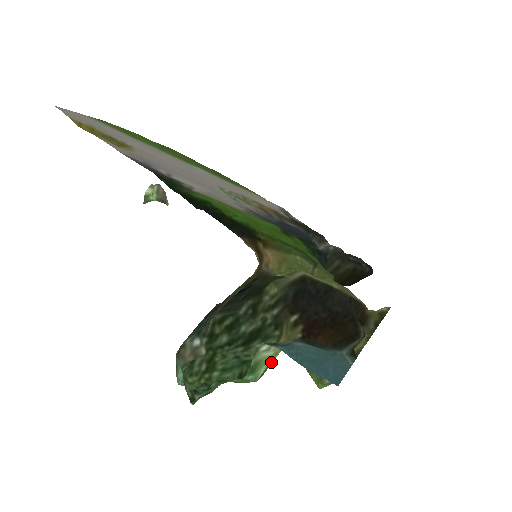
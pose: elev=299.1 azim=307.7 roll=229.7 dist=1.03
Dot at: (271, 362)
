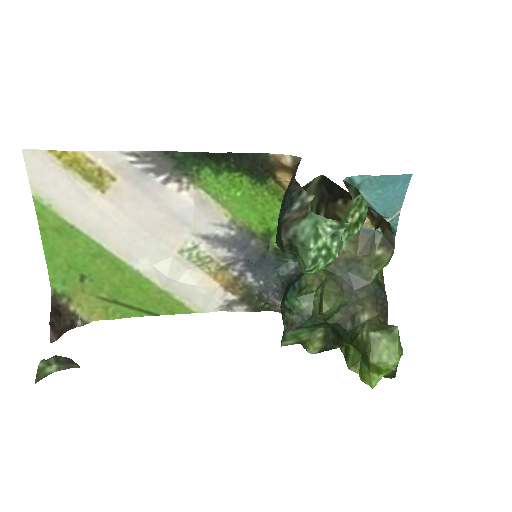
Dot at: occluded
